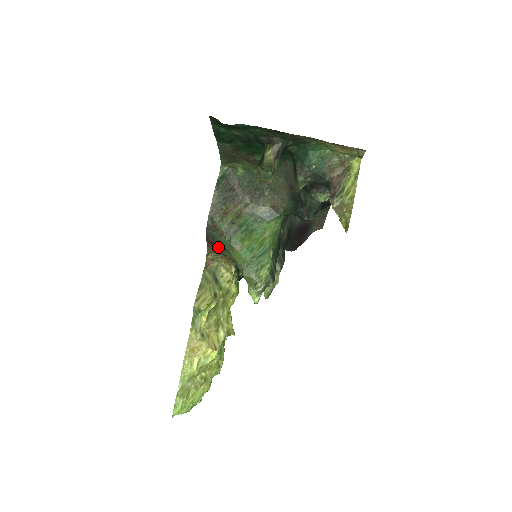
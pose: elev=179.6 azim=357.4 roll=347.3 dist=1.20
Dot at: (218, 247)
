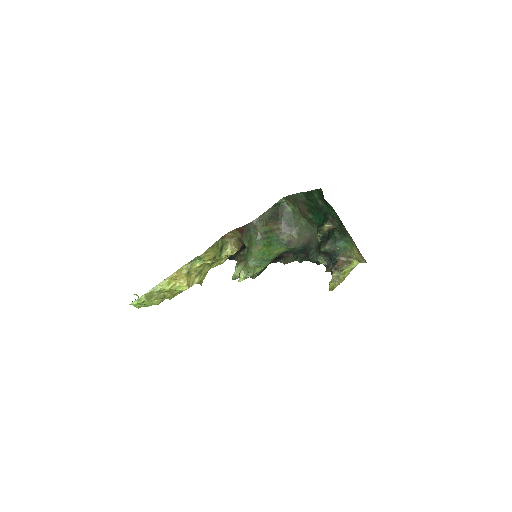
Dot at: (245, 236)
